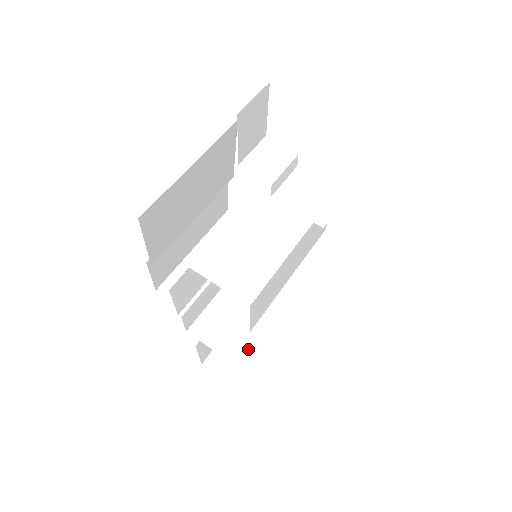
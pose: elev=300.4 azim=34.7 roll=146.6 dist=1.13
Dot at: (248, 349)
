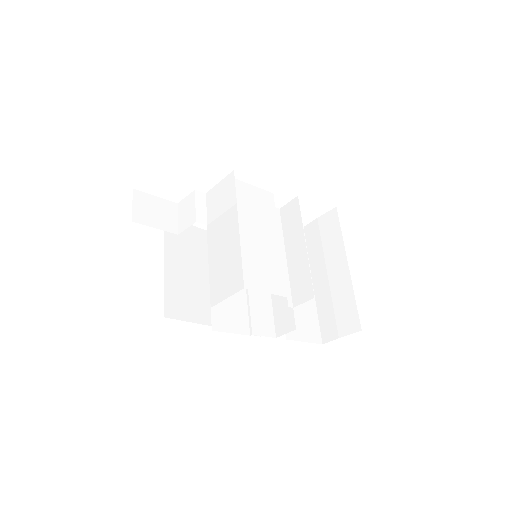
Dot at: (335, 304)
